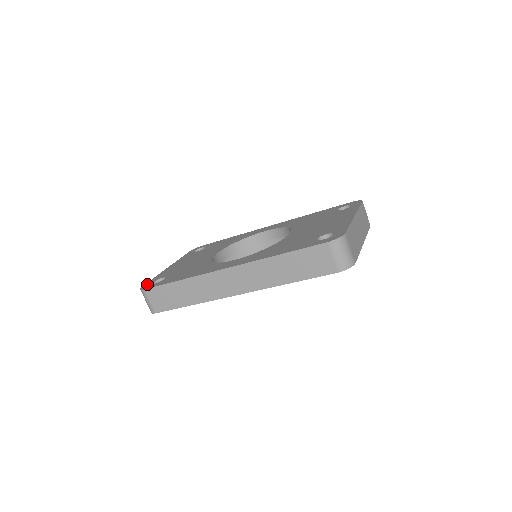
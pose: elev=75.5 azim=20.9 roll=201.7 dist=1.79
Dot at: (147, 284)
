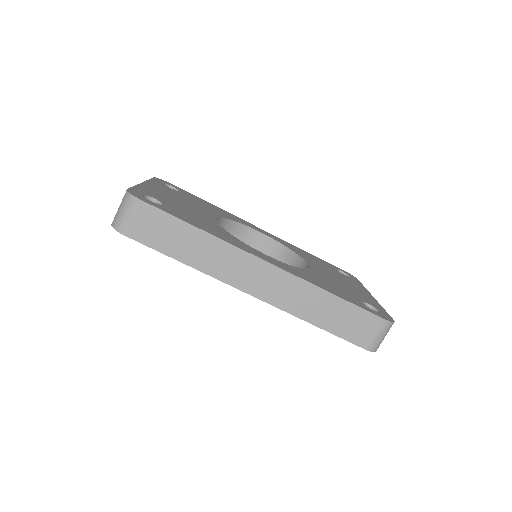
Dot at: (136, 191)
